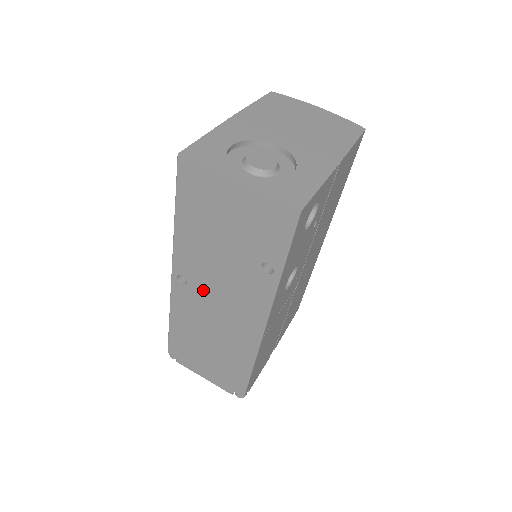
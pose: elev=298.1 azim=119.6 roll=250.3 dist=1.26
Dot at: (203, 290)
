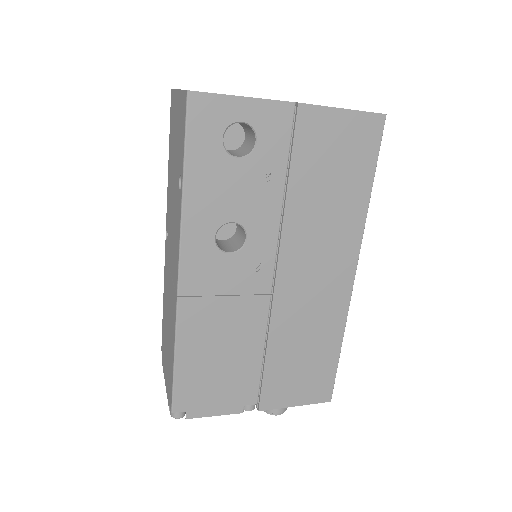
Dot at: (169, 241)
